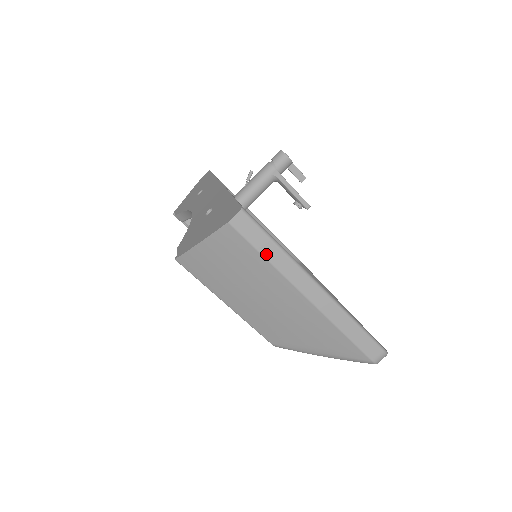
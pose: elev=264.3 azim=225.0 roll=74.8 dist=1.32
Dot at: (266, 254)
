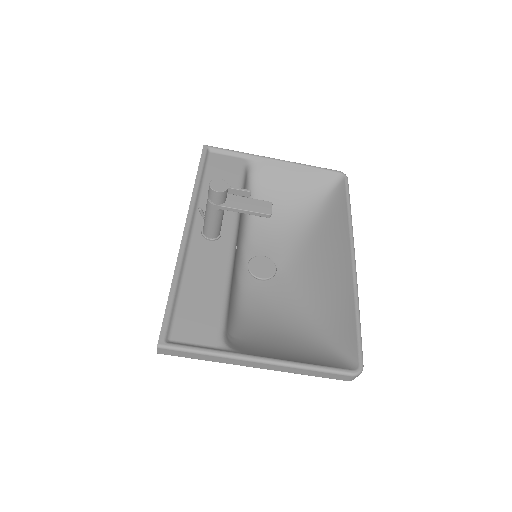
Dot at: (200, 358)
